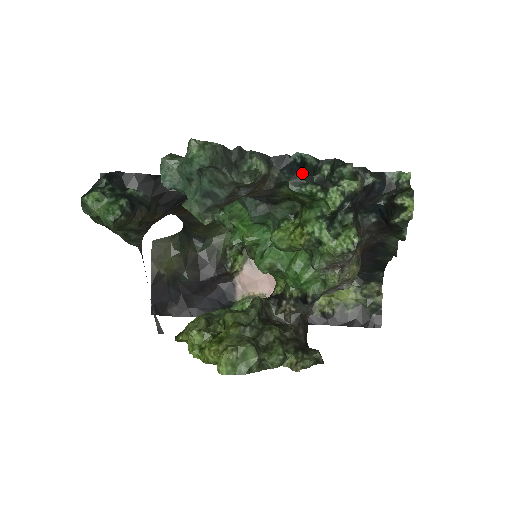
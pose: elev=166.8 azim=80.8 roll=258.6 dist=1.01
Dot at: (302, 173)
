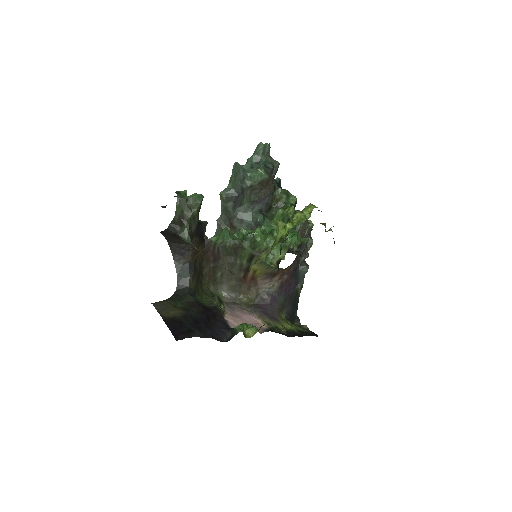
Dot at: occluded
